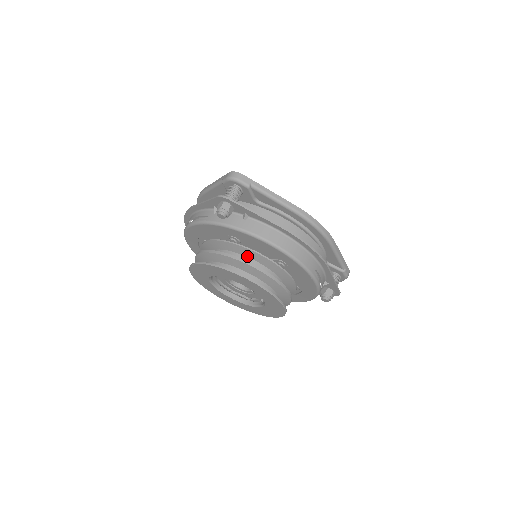
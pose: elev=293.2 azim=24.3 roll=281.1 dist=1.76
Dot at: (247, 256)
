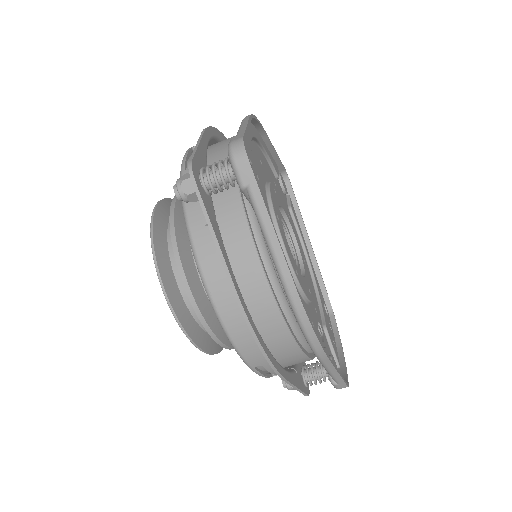
Dot at: occluded
